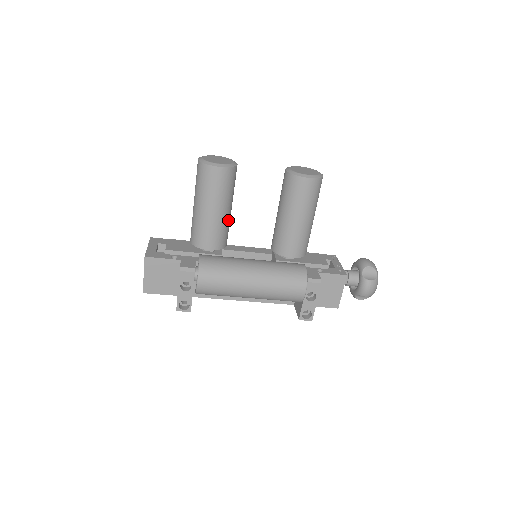
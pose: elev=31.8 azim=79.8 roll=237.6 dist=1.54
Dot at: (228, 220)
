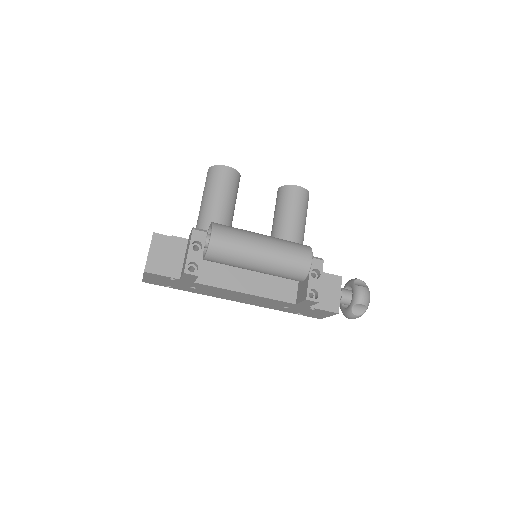
Dot at: (232, 218)
